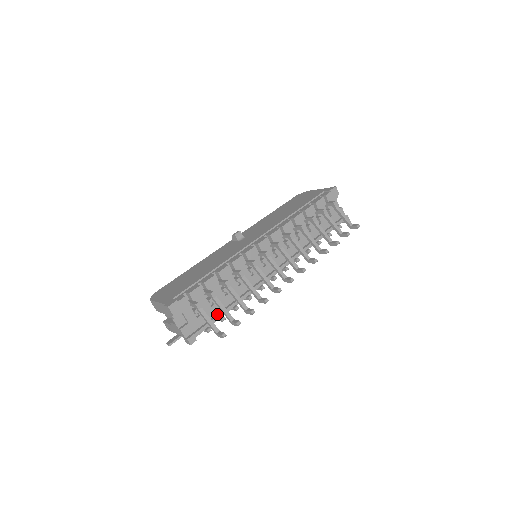
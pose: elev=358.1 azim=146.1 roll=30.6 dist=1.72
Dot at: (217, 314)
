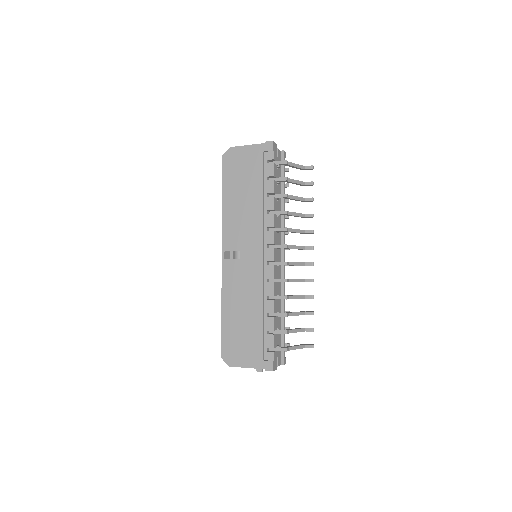
Dot at: occluded
